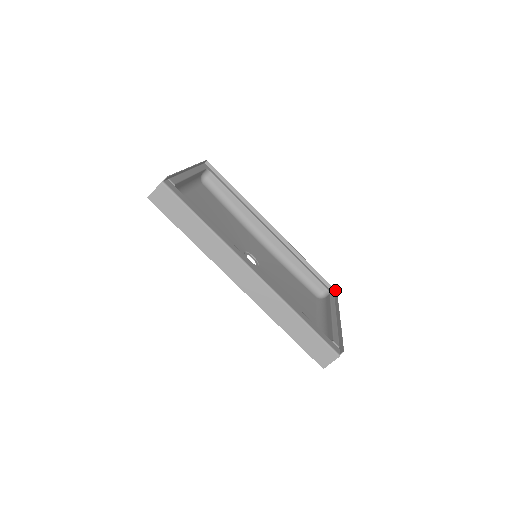
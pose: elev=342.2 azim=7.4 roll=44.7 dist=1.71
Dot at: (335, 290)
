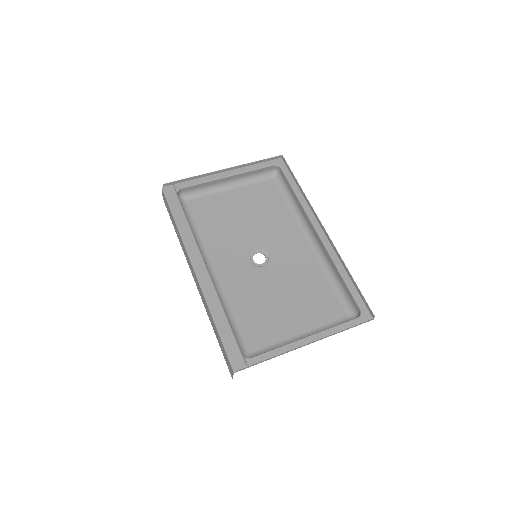
Dot at: (373, 315)
